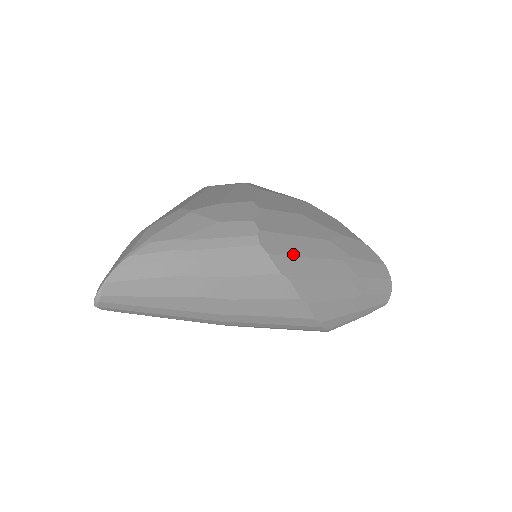
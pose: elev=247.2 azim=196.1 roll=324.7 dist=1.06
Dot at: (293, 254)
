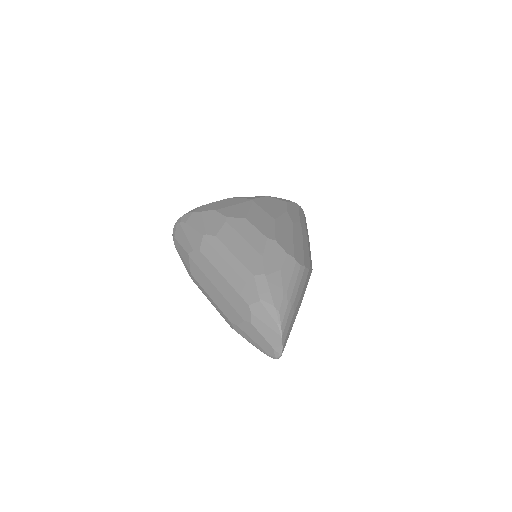
Dot at: (303, 253)
